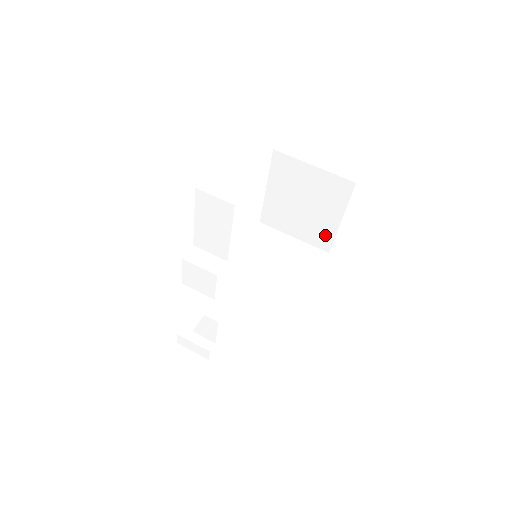
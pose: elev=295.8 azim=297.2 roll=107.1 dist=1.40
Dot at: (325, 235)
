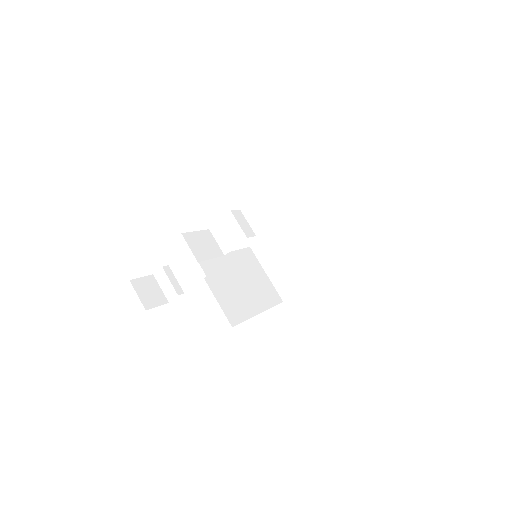
Dot at: (292, 286)
